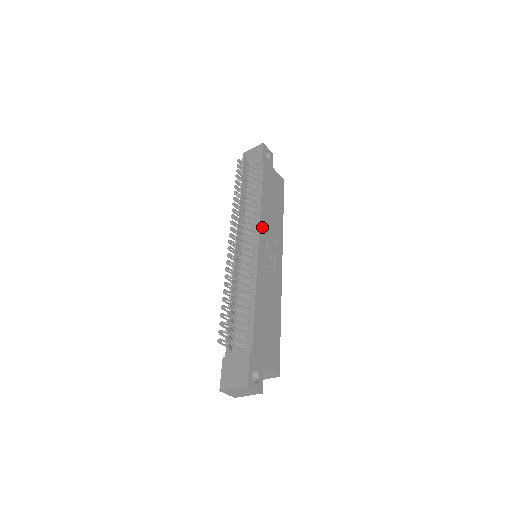
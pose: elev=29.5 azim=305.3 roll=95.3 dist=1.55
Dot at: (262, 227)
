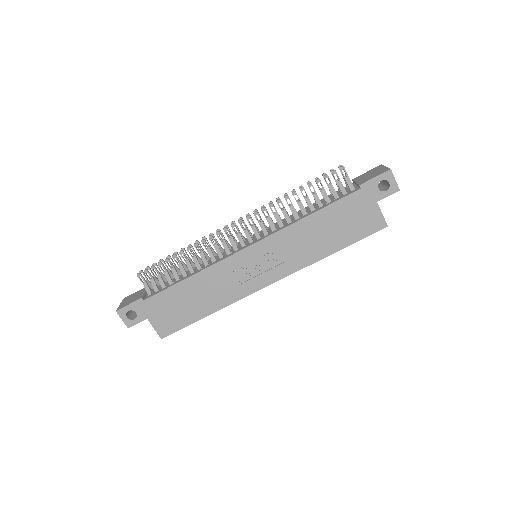
Dot at: (273, 239)
